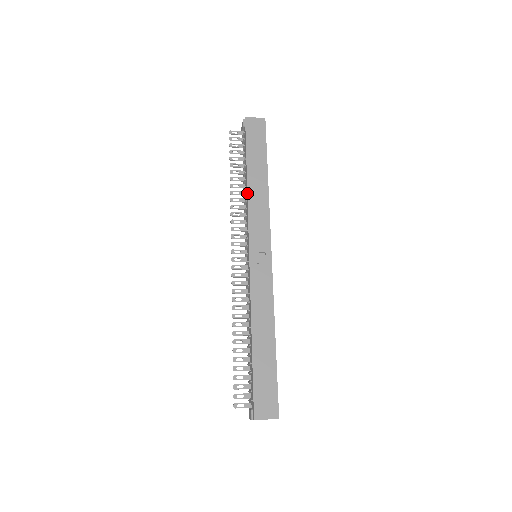
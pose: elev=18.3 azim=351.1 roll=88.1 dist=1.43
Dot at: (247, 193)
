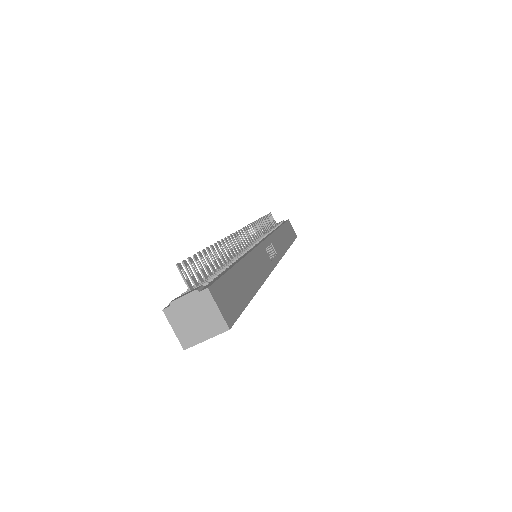
Dot at: (277, 229)
